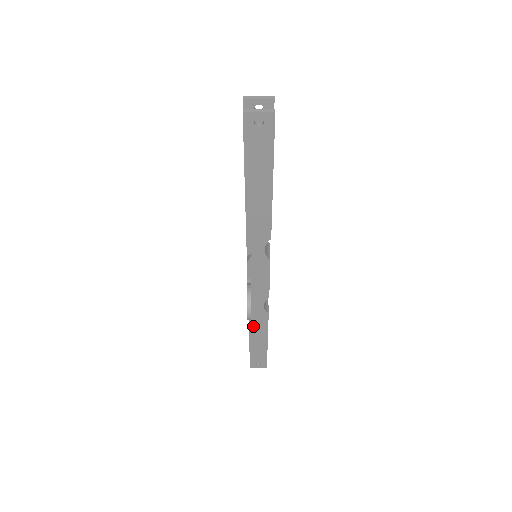
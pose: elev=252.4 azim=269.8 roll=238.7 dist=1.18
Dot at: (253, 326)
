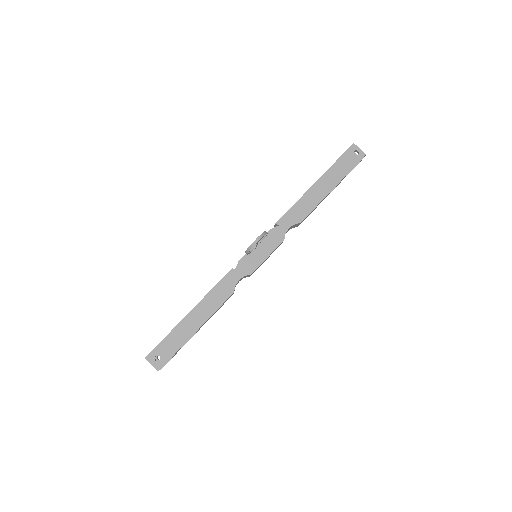
Dot at: (209, 298)
